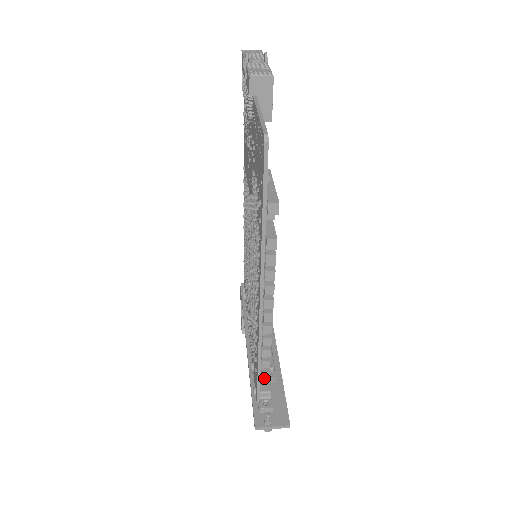
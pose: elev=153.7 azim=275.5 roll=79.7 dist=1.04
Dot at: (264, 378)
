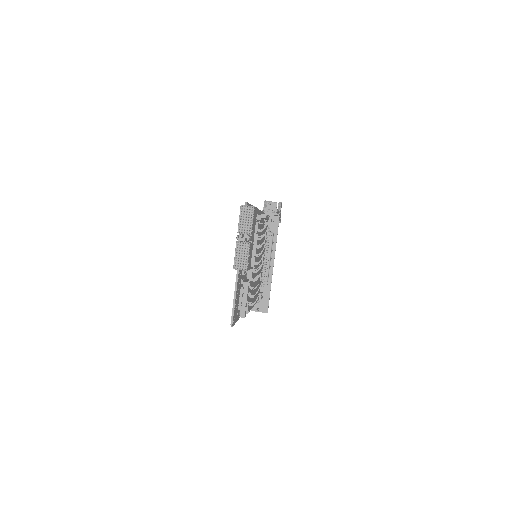
Dot at: occluded
